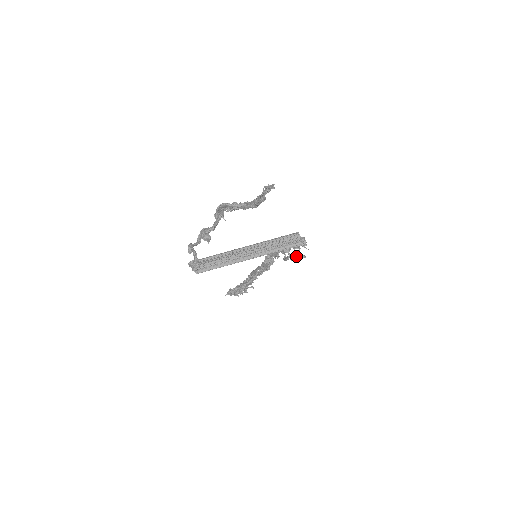
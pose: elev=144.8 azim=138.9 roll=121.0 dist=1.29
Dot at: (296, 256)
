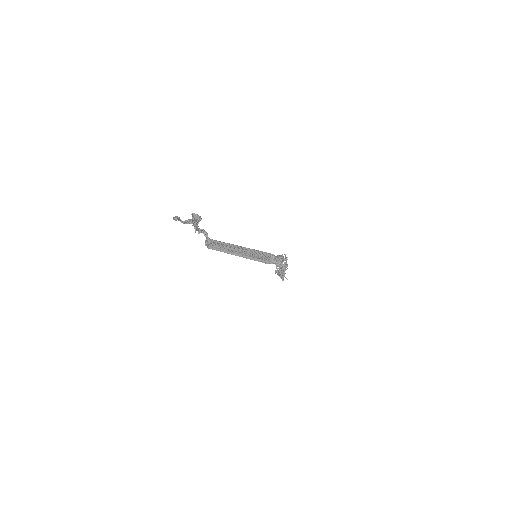
Dot at: (279, 270)
